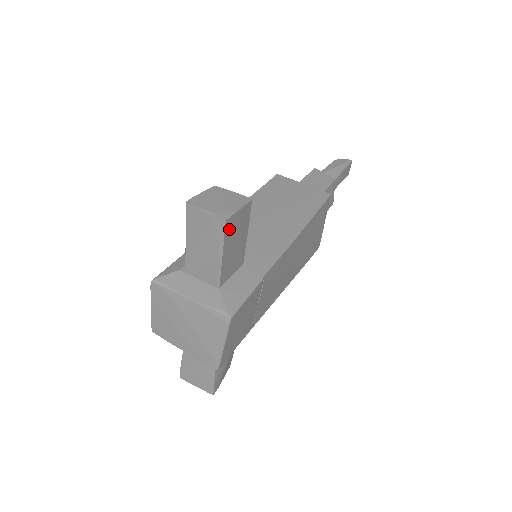
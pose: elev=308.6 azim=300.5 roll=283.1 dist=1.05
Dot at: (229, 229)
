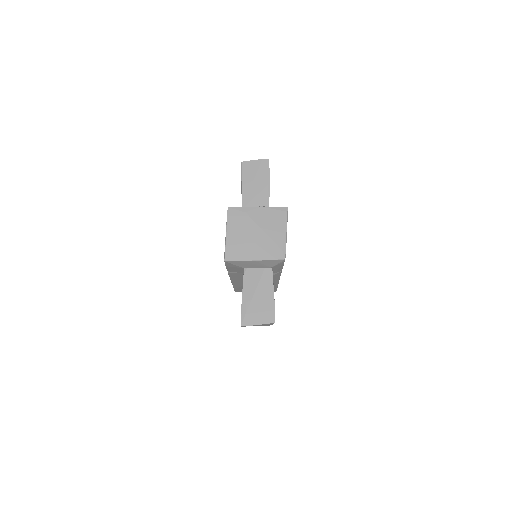
Dot at: (269, 169)
